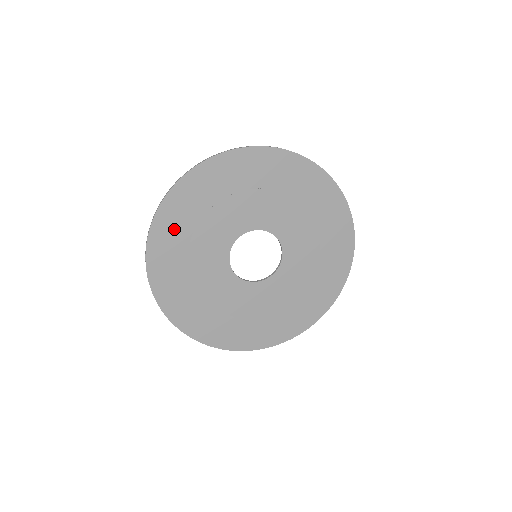
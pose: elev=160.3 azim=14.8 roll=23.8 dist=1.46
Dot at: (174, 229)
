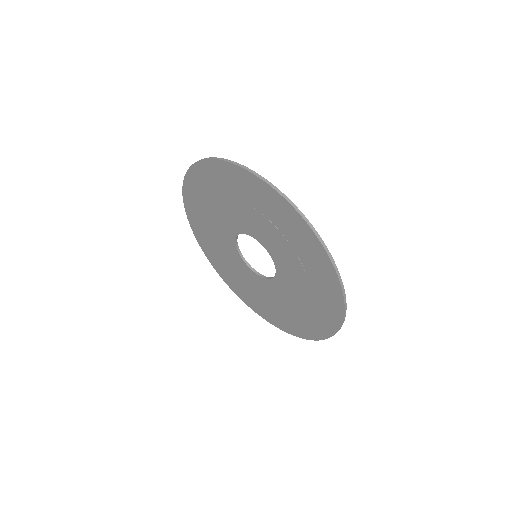
Dot at: (197, 195)
